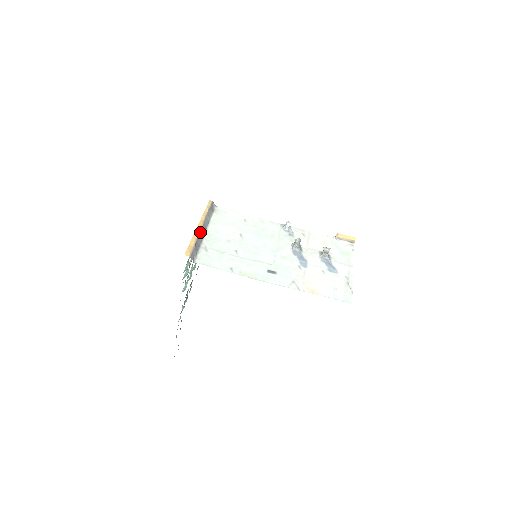
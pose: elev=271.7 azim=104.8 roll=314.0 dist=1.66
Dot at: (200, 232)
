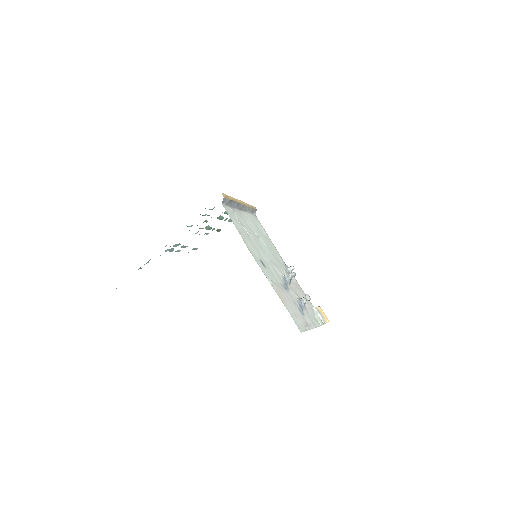
Dot at: (238, 203)
